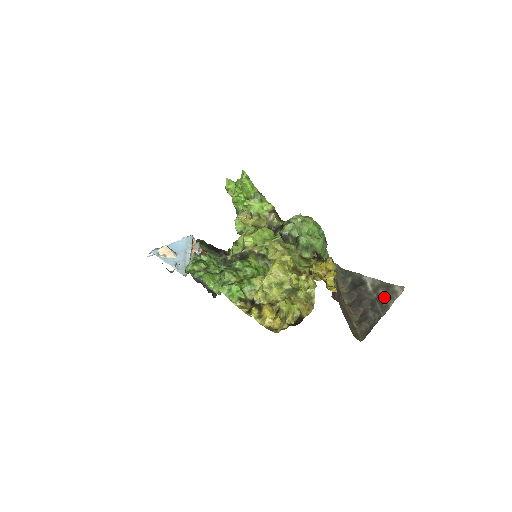
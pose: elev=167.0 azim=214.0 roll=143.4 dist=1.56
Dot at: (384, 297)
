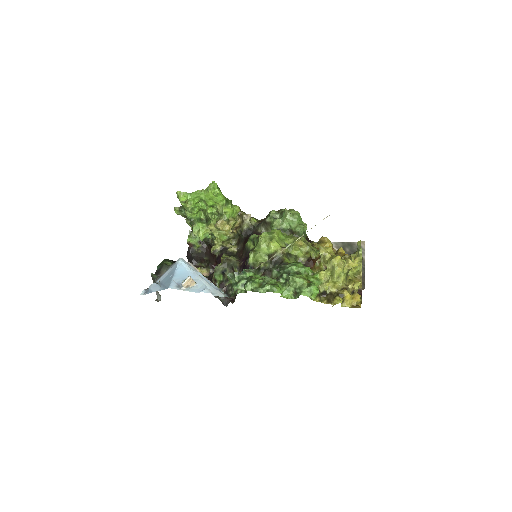
Dot at: occluded
